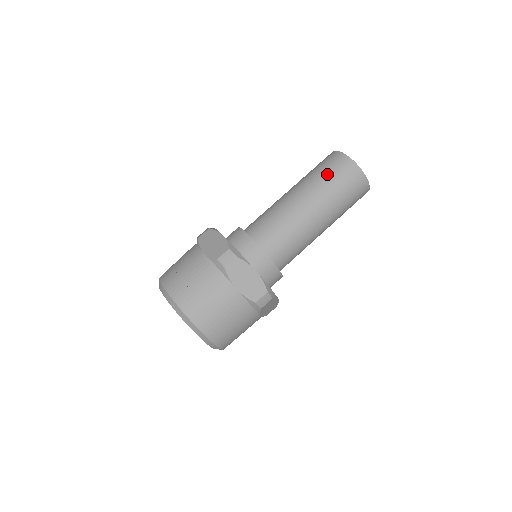
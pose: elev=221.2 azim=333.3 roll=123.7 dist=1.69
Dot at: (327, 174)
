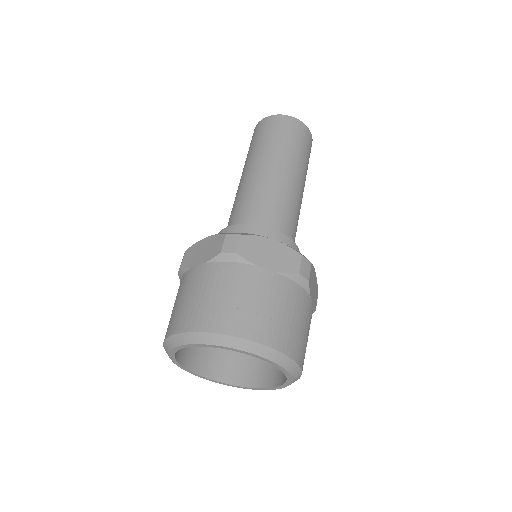
Dot at: (266, 137)
